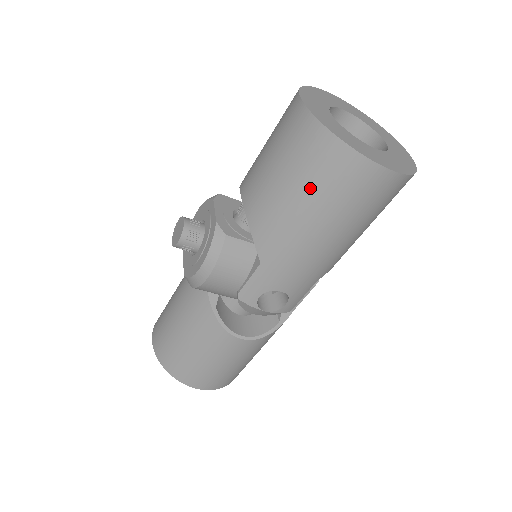
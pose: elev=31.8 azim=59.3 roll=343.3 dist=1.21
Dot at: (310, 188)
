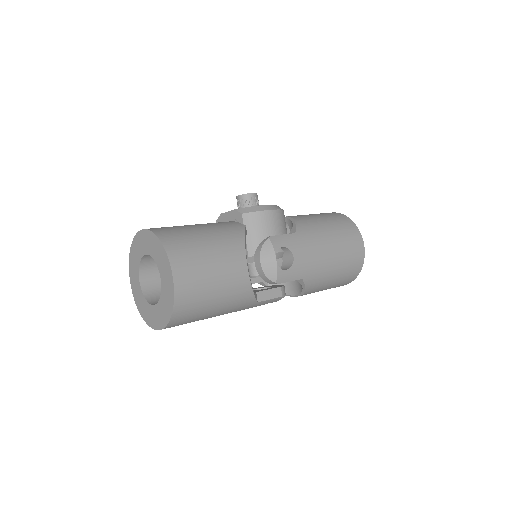
Dot at: (336, 226)
